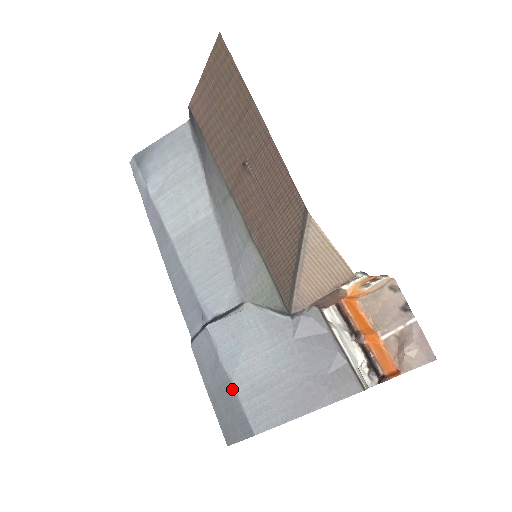
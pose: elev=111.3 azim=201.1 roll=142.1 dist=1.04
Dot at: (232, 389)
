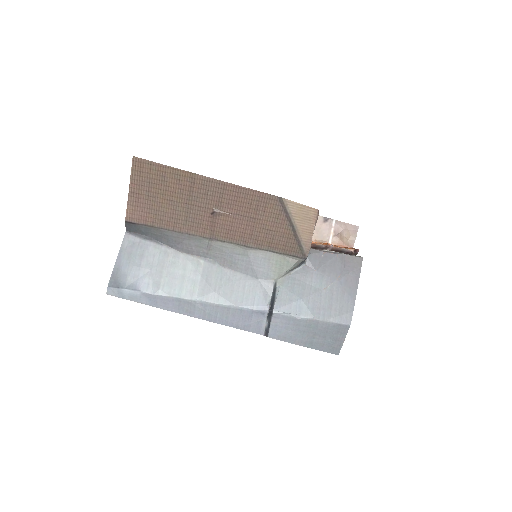
Dot at: (318, 322)
